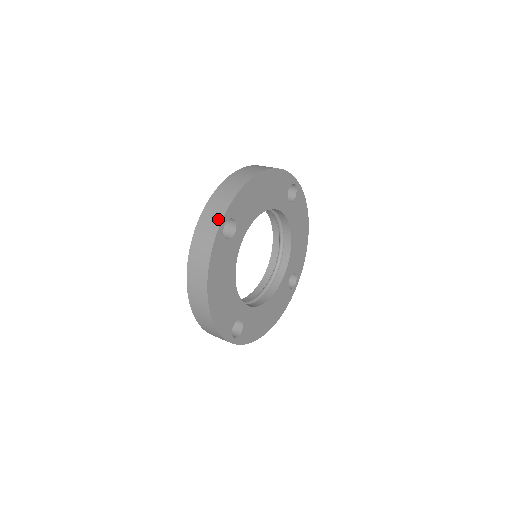
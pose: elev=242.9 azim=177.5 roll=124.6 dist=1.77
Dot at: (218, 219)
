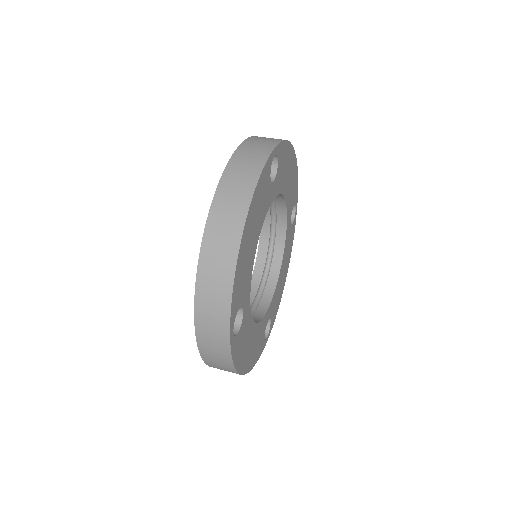
Dot at: (270, 145)
